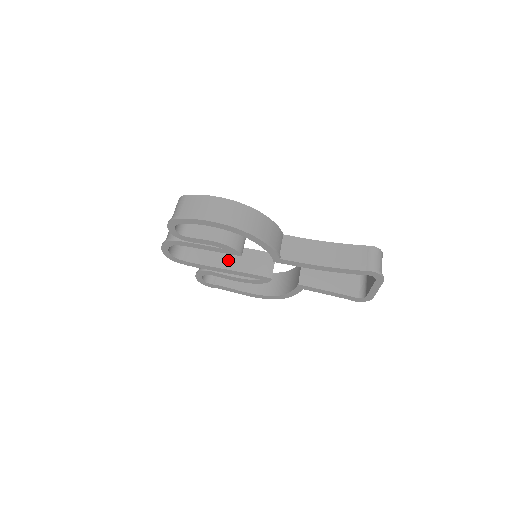
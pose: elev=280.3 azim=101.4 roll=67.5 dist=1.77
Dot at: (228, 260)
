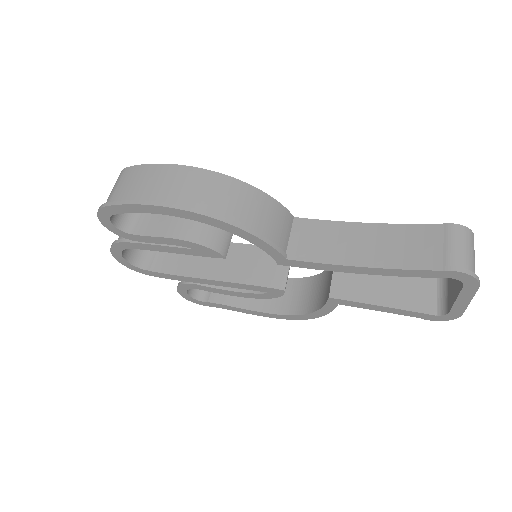
Dot at: (217, 265)
